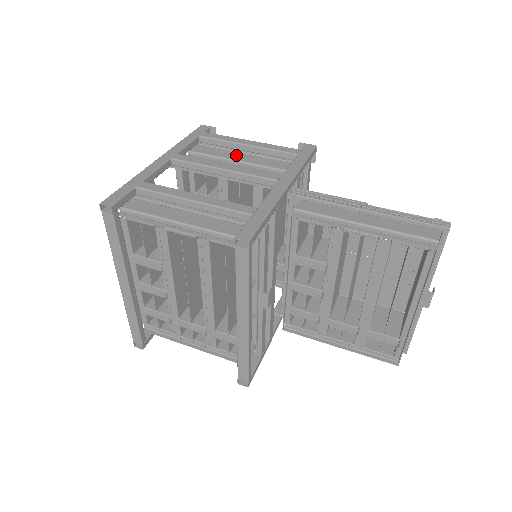
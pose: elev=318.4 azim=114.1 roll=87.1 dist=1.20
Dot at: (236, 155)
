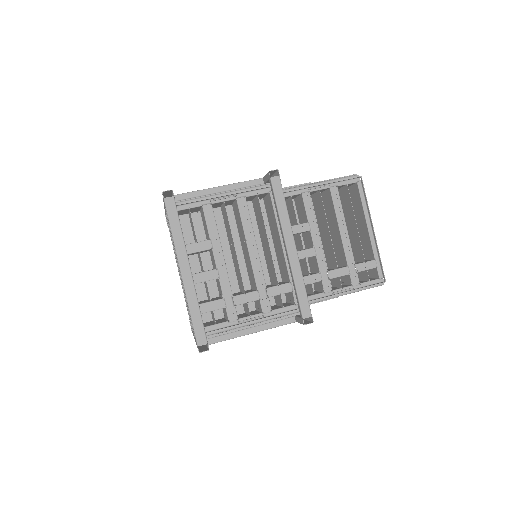
Dot at: occluded
